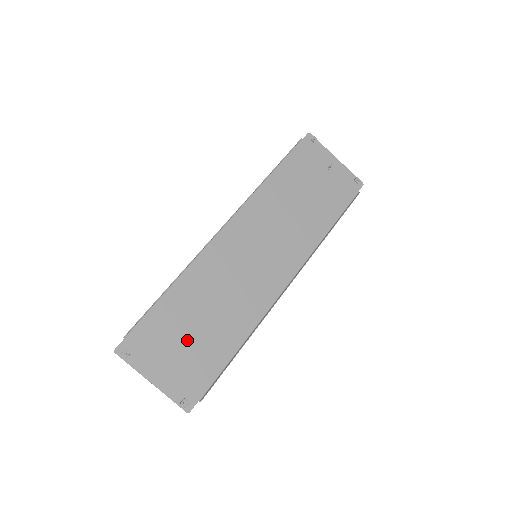
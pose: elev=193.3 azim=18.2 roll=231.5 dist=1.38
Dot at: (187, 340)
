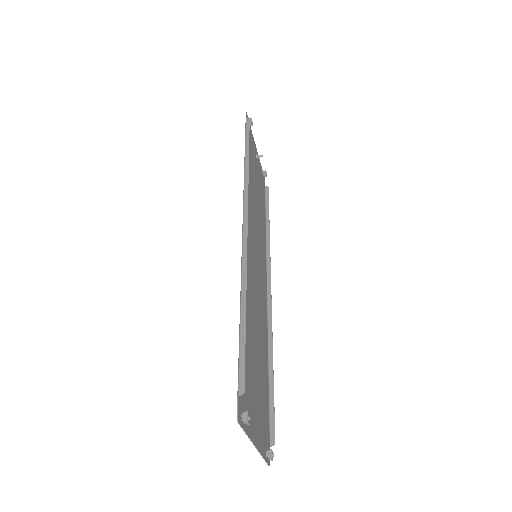
Dot at: (256, 374)
